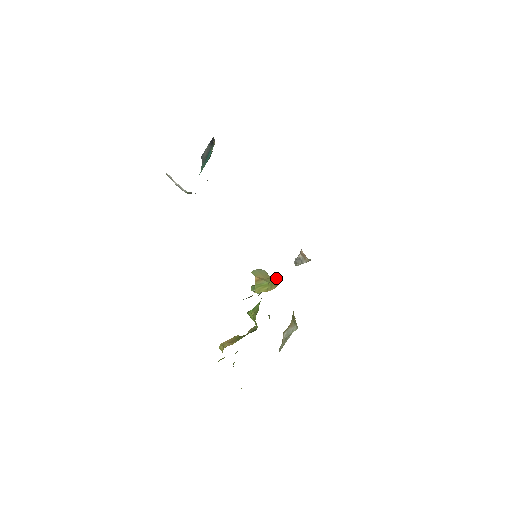
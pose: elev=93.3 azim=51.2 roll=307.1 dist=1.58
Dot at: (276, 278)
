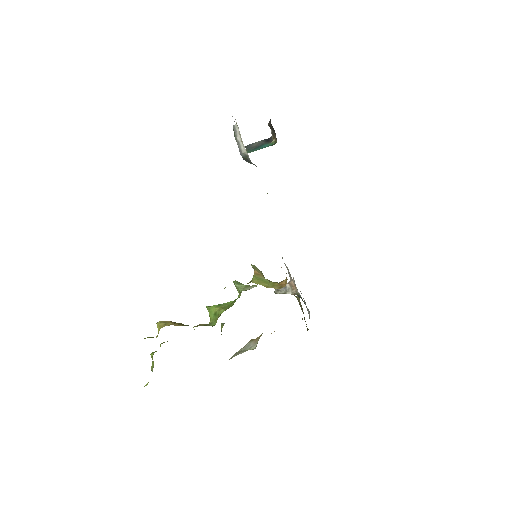
Dot at: (281, 281)
